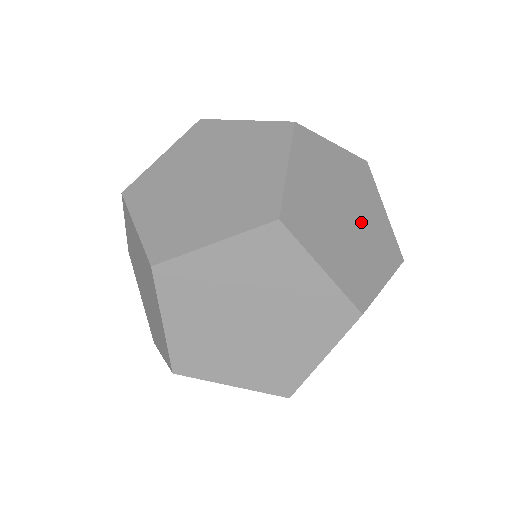
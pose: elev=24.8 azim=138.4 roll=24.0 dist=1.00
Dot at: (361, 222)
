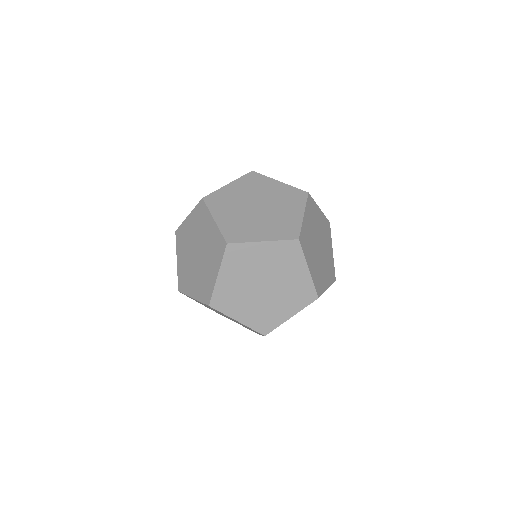
Dot at: (321, 238)
